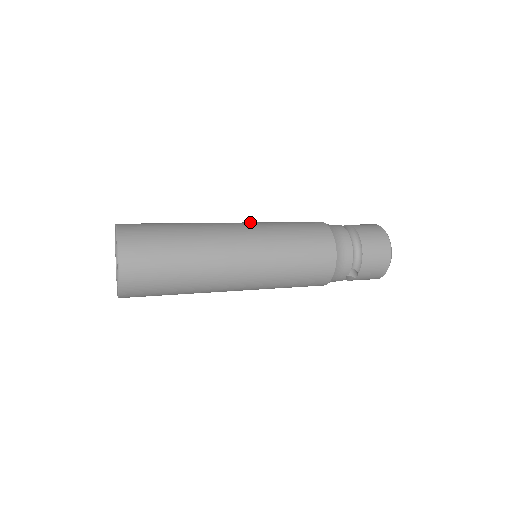
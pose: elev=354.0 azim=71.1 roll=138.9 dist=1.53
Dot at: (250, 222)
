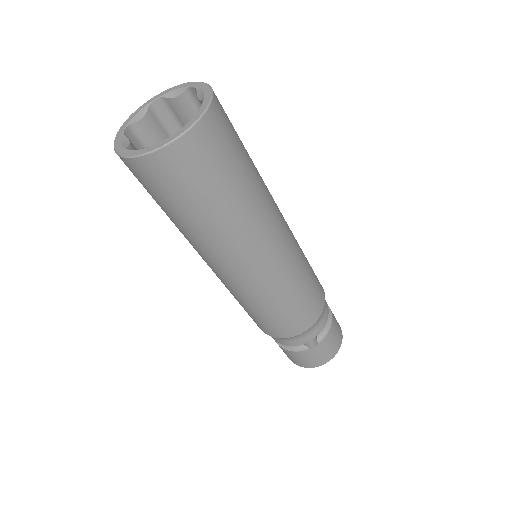
Dot at: occluded
